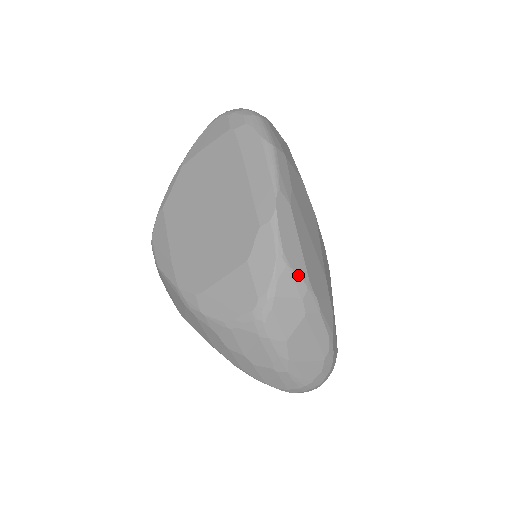
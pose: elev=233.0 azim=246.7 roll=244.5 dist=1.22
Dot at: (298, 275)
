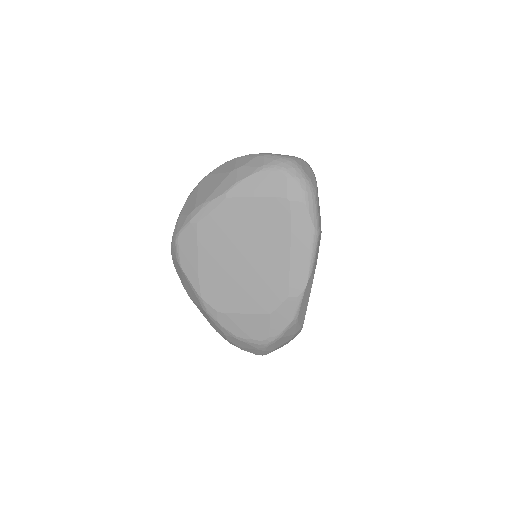
Dot at: (300, 324)
